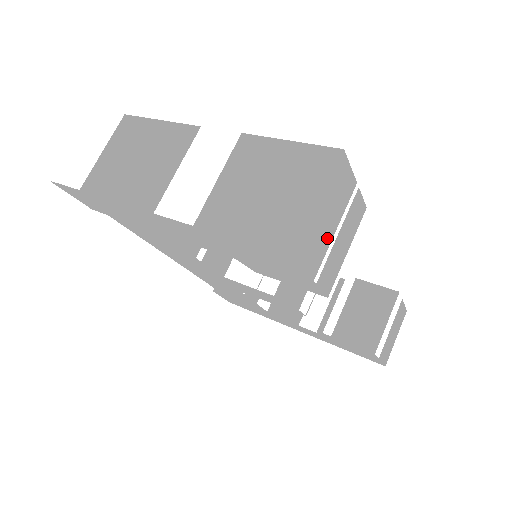
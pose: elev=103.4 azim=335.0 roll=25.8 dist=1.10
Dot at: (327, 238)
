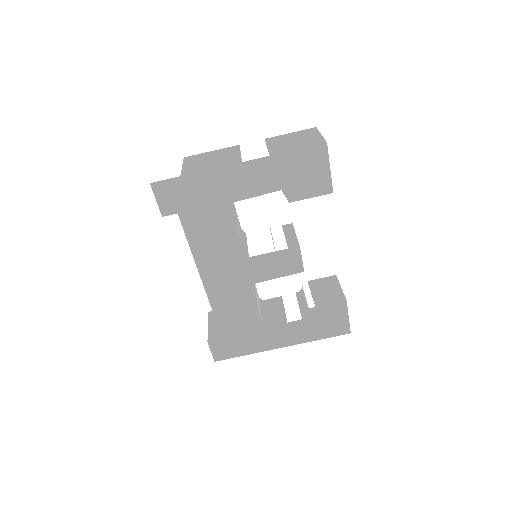
Dot at: occluded
